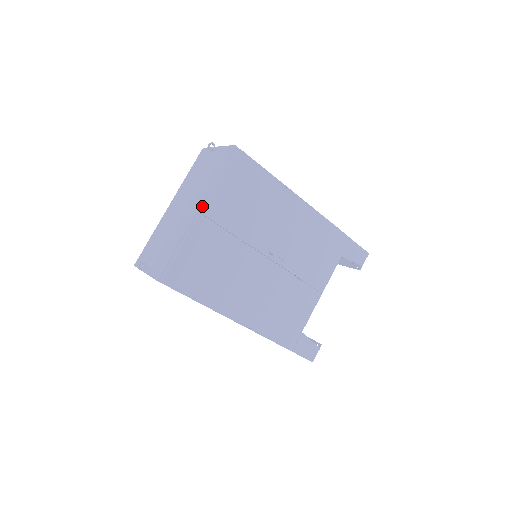
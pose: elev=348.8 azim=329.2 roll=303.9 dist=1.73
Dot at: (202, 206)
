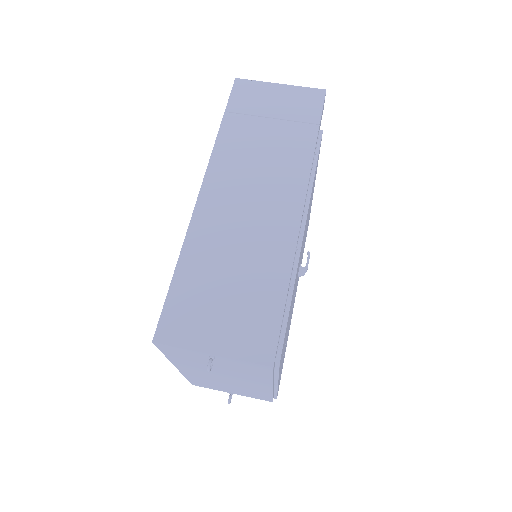
Dot at: (273, 383)
